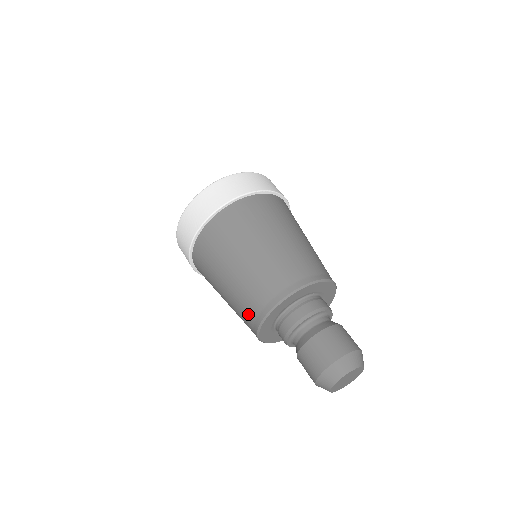
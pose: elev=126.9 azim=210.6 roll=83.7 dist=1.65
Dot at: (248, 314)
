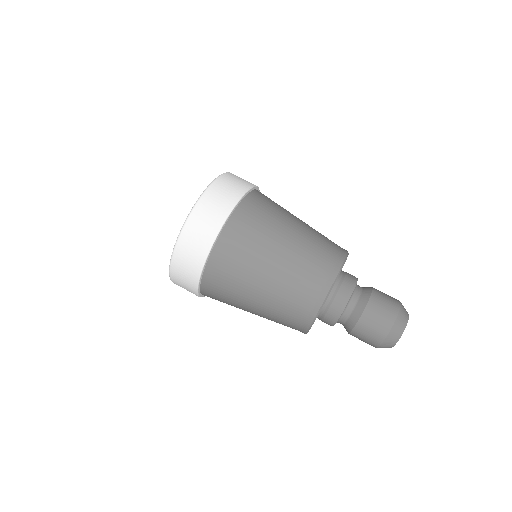
Dot at: (305, 298)
